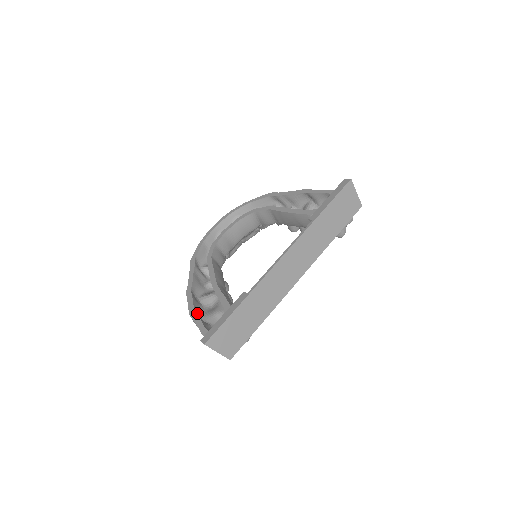
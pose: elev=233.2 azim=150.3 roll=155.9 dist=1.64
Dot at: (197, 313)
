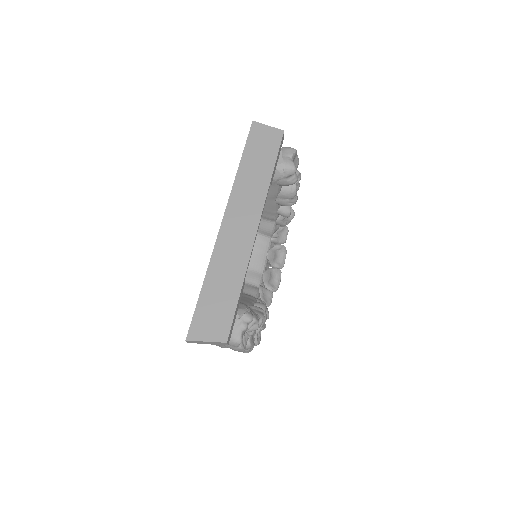
Dot at: occluded
